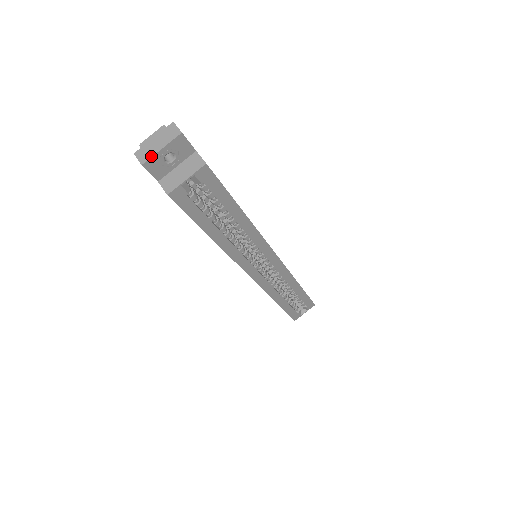
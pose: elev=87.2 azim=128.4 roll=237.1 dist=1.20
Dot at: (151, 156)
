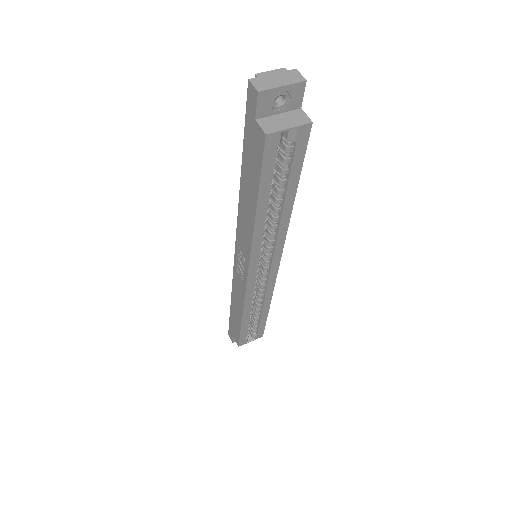
Dot at: (270, 88)
